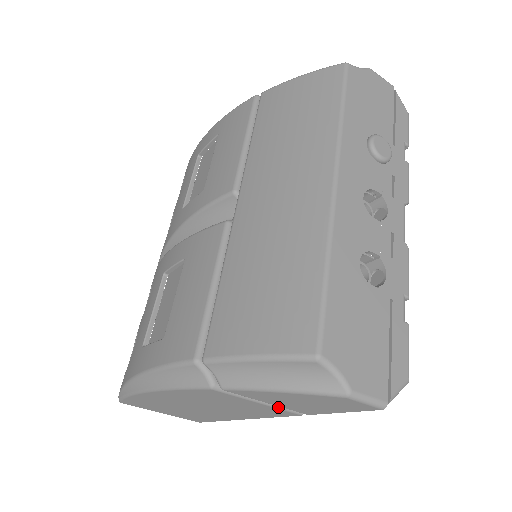
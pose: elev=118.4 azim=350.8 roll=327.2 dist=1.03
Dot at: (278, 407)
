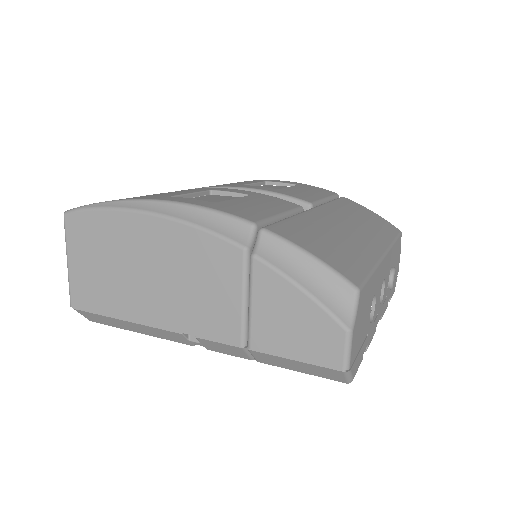
Dot at: (244, 319)
